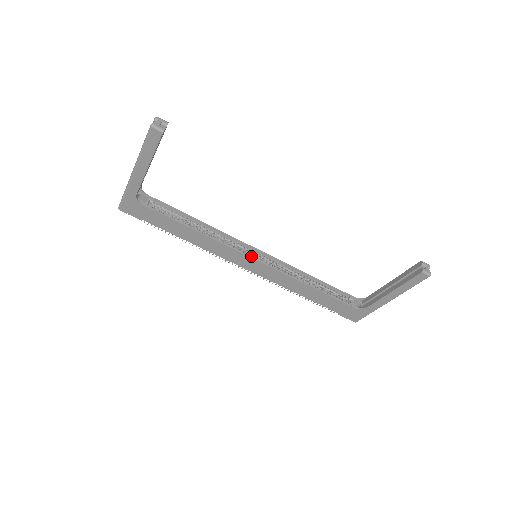
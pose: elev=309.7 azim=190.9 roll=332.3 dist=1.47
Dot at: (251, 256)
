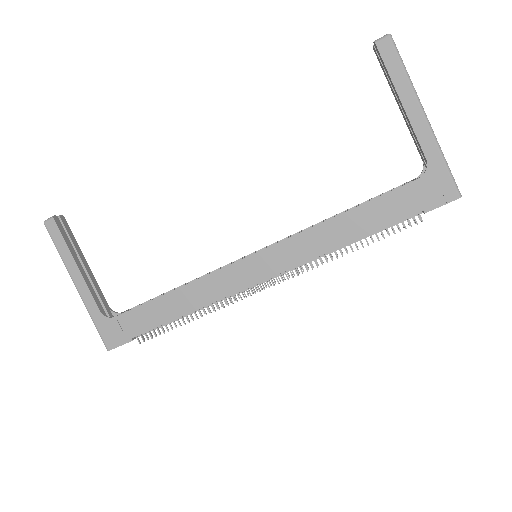
Dot at: (245, 257)
